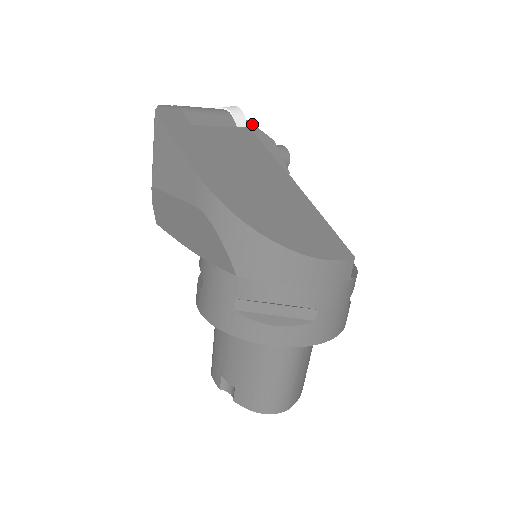
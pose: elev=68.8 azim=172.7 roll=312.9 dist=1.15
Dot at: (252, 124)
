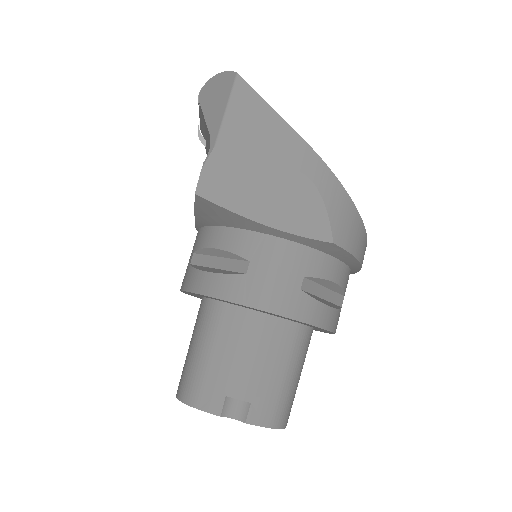
Dot at: occluded
